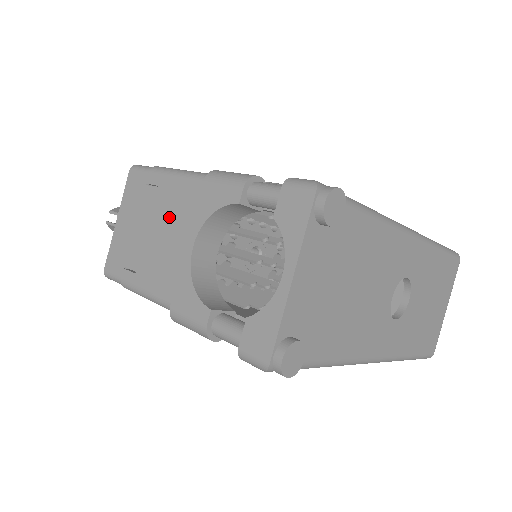
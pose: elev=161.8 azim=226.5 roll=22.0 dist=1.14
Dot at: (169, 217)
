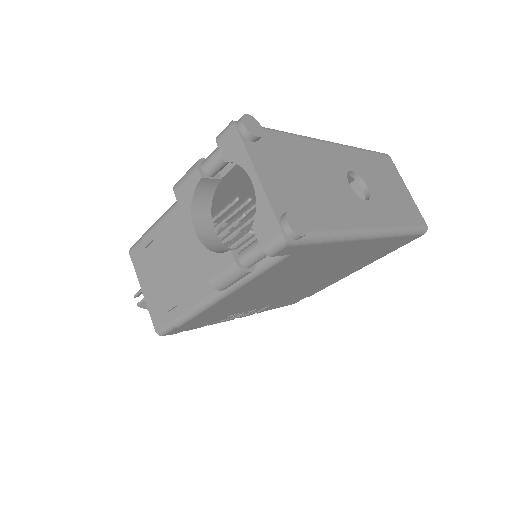
Dot at: (172, 248)
